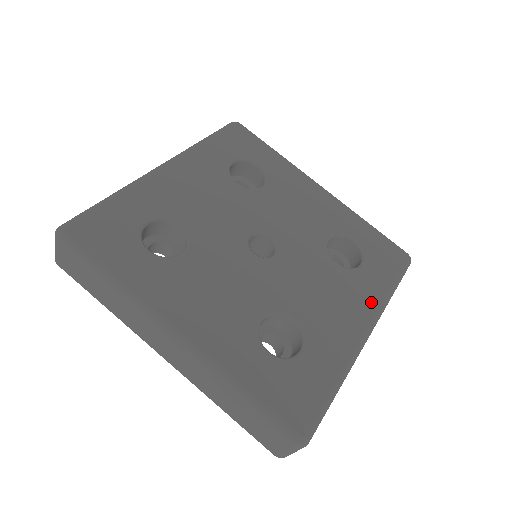
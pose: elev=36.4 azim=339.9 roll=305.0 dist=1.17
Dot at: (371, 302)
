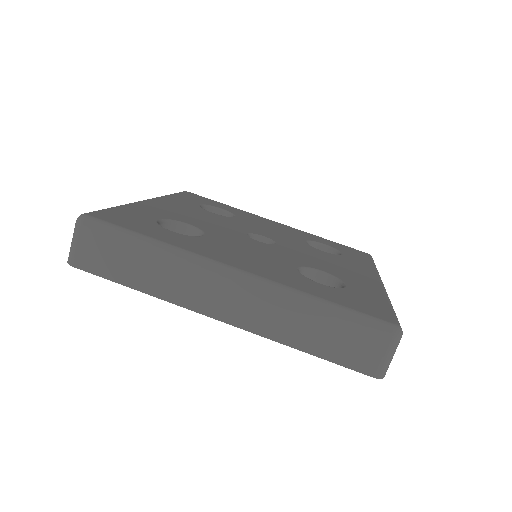
Dot at: (368, 269)
